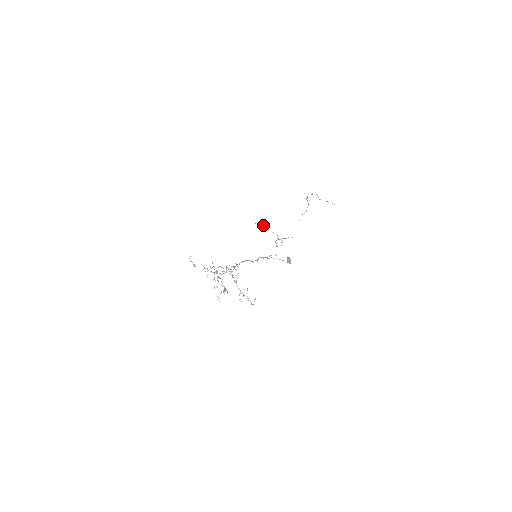
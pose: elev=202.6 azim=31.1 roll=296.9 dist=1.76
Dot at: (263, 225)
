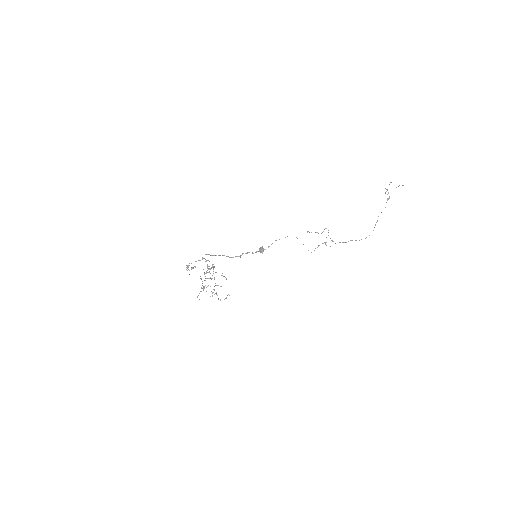
Dot at: (315, 232)
